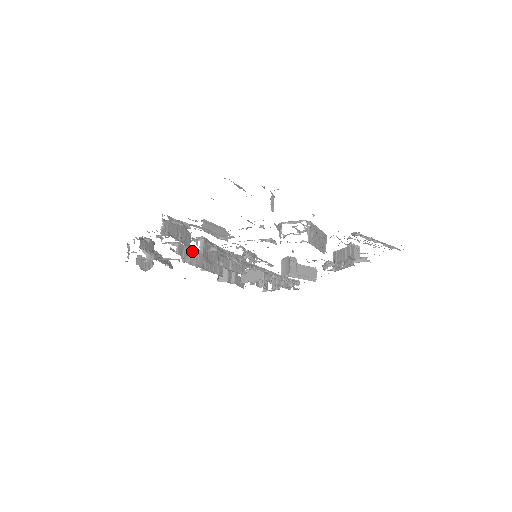
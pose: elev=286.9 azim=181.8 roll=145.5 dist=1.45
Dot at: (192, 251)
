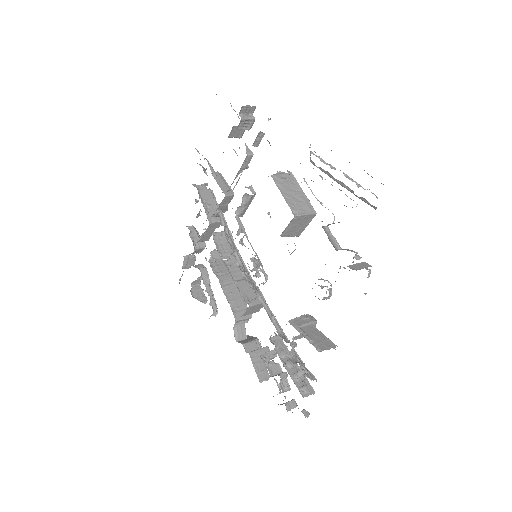
Dot at: (225, 267)
